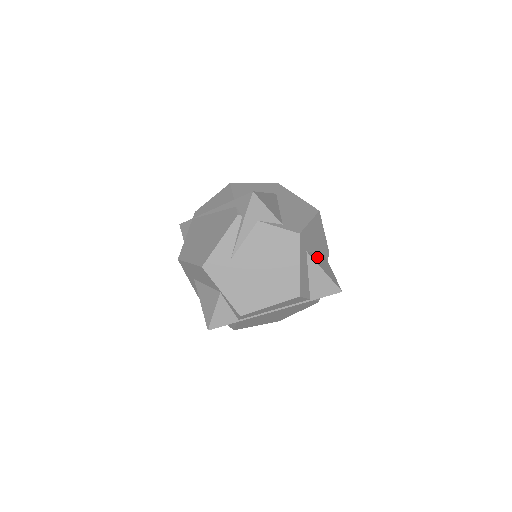
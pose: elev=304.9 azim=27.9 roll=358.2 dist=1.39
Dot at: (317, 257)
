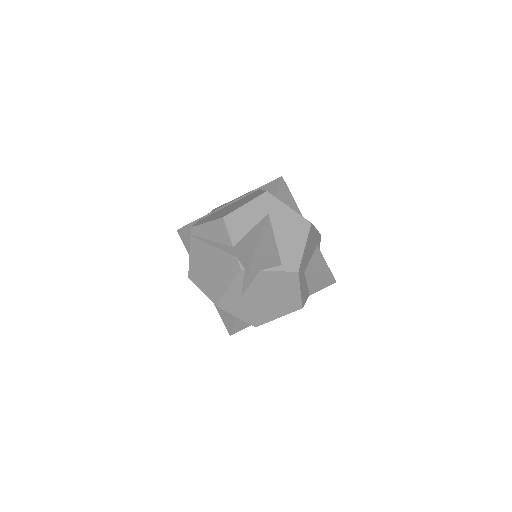
Dot at: (313, 263)
